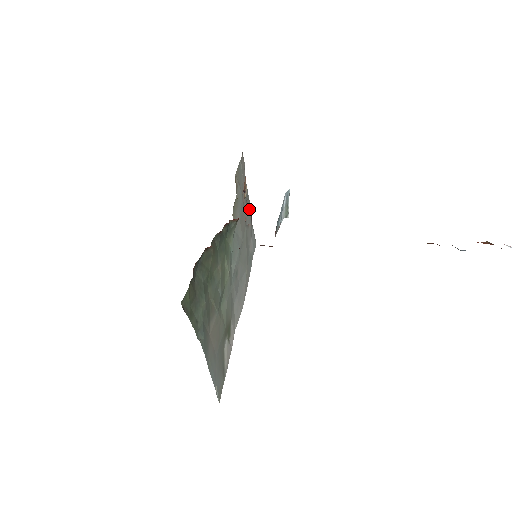
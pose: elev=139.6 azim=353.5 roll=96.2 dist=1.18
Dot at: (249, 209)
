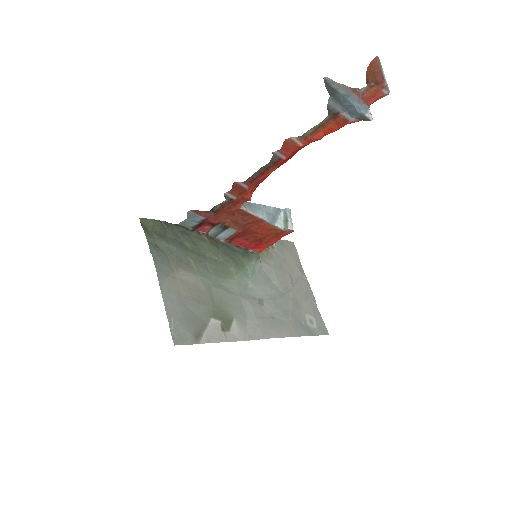
Dot at: (308, 290)
